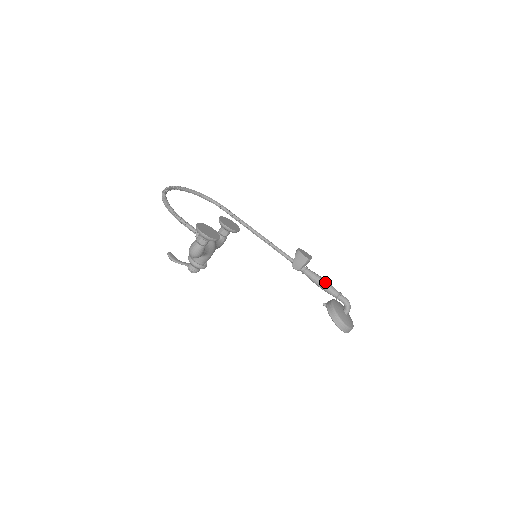
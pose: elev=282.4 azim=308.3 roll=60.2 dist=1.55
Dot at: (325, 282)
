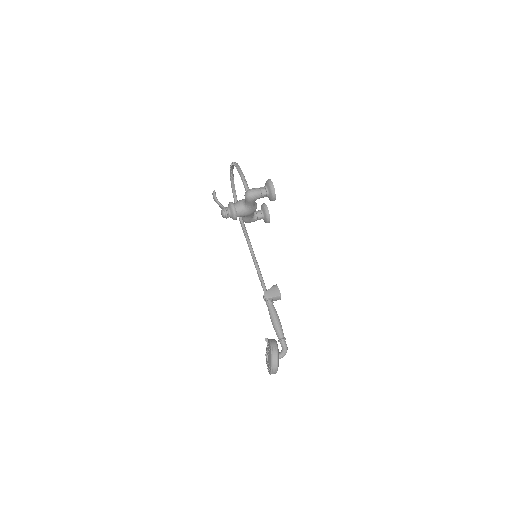
Dot at: (280, 322)
